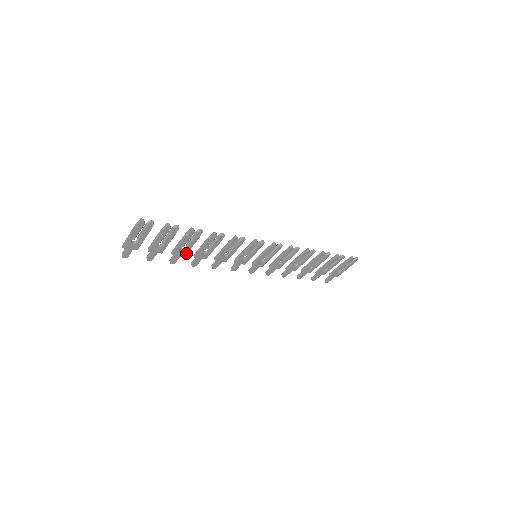
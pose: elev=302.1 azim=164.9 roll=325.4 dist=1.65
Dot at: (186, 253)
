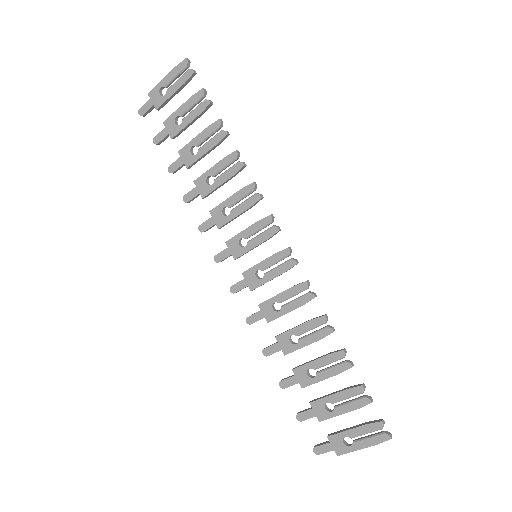
Dot at: (192, 163)
